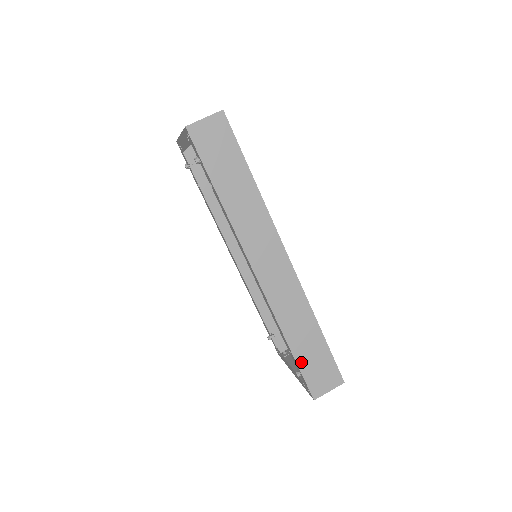
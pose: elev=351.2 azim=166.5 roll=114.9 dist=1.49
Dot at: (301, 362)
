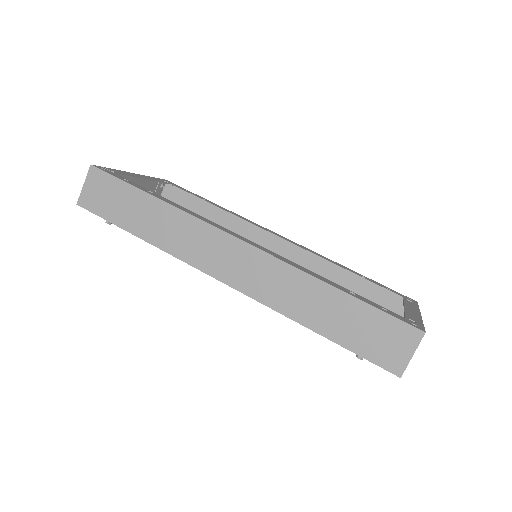
Dot at: (345, 341)
